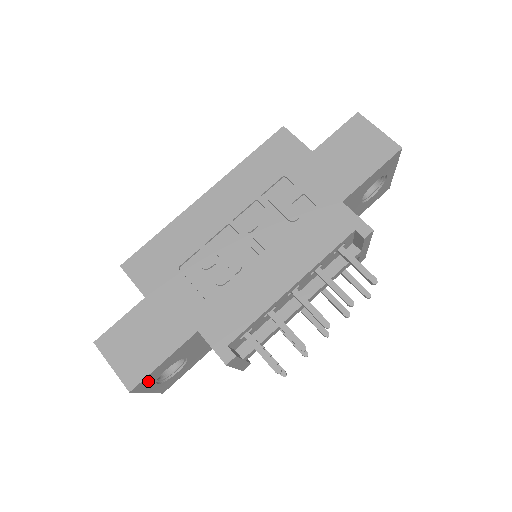
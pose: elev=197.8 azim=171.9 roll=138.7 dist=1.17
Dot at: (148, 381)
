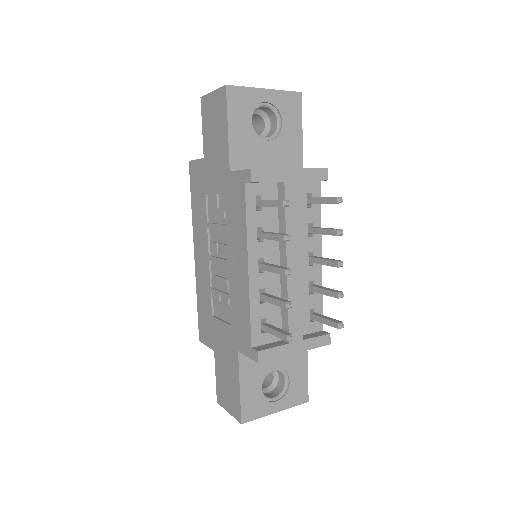
Dot at: (253, 407)
